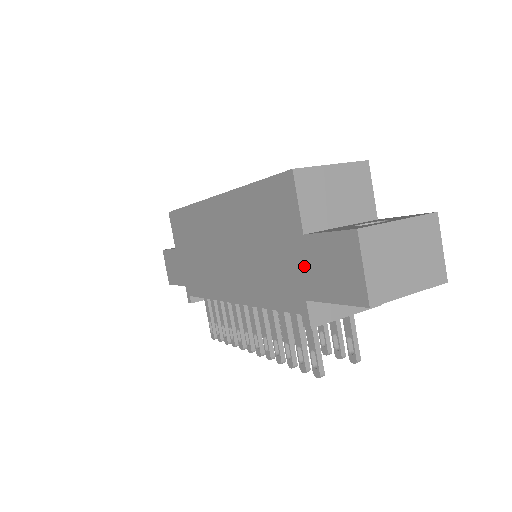
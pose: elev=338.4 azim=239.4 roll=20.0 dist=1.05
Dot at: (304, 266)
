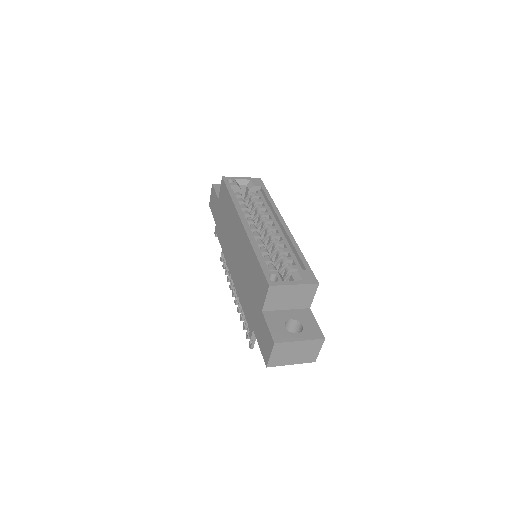
Dot at: (257, 320)
